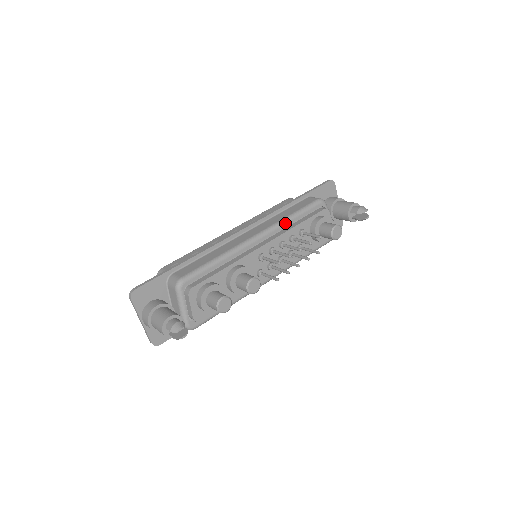
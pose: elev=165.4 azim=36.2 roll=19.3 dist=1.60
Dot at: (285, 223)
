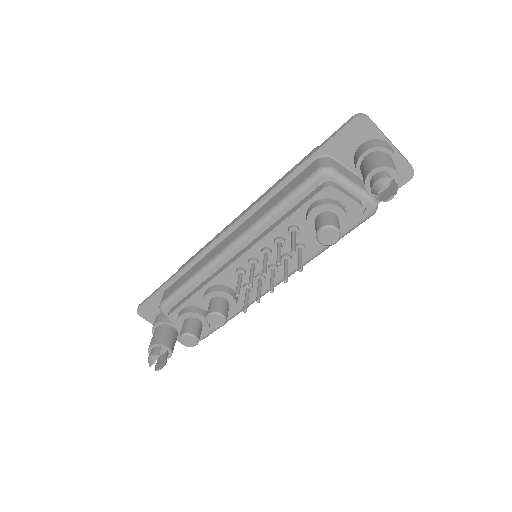
Dot at: (265, 222)
